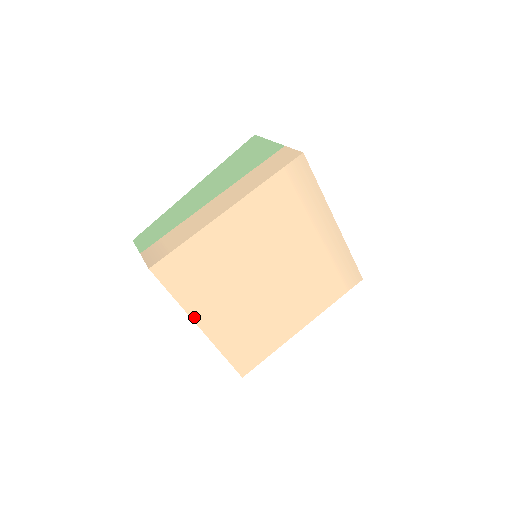
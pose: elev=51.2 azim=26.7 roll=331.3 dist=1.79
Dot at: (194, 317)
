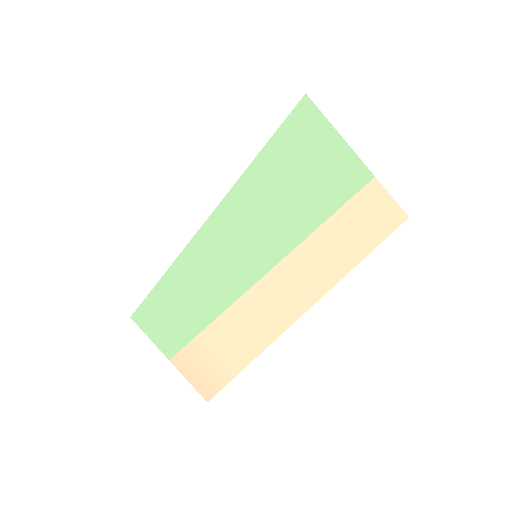
Dot at: occluded
